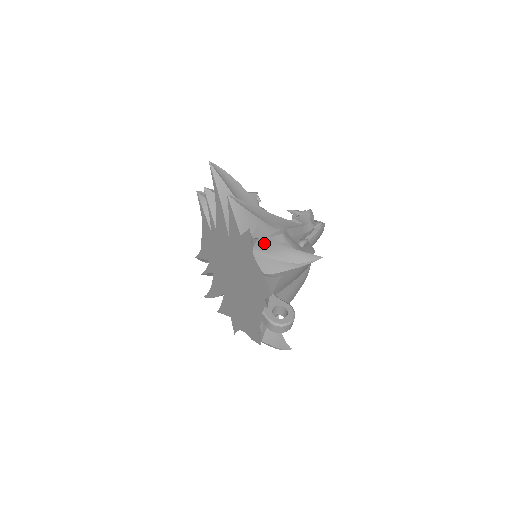
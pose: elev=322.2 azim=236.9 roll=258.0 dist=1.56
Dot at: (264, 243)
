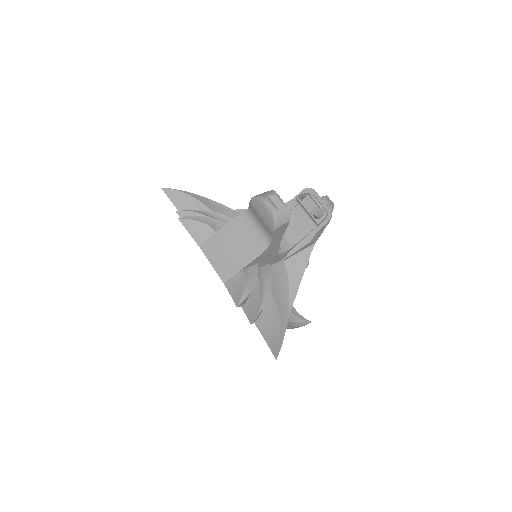
Dot at: occluded
